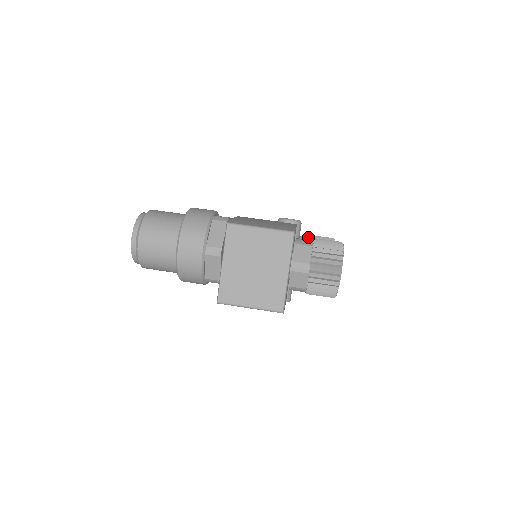
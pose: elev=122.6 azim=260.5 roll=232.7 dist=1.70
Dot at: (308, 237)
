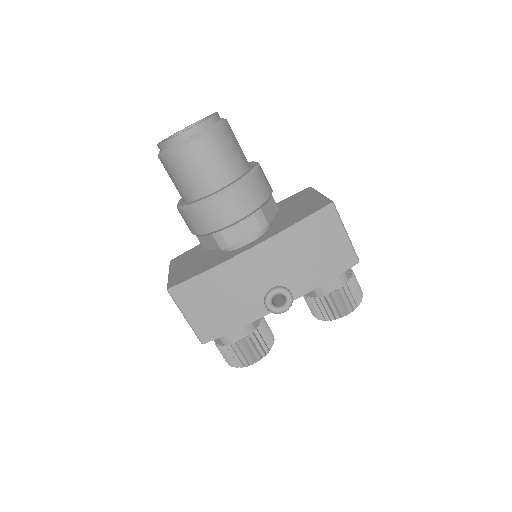
Dot at: (324, 293)
